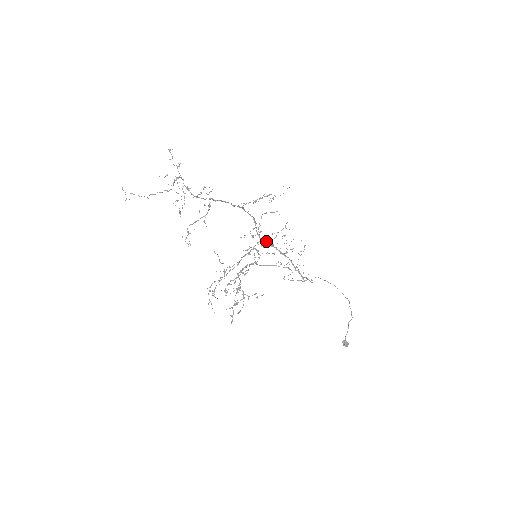
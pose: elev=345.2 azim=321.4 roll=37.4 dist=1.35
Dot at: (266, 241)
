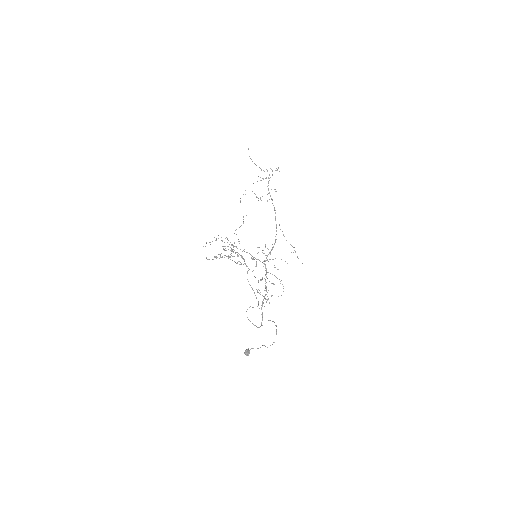
Dot at: occluded
